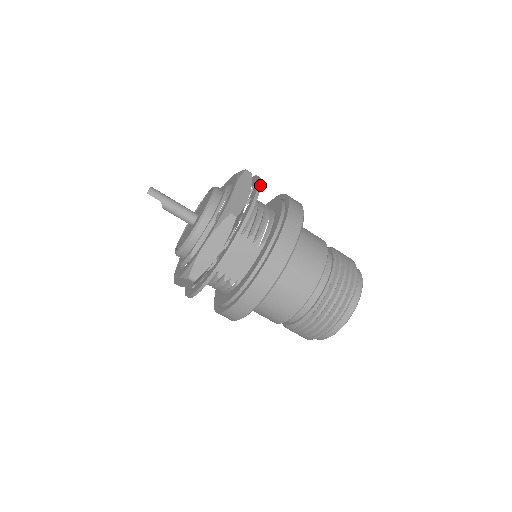
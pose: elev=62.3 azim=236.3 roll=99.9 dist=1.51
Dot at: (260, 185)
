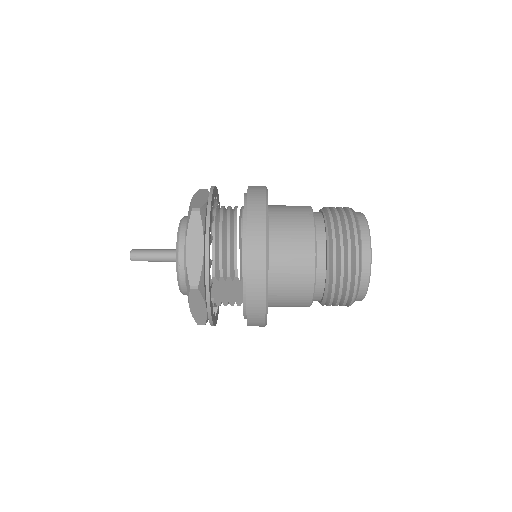
Dot at: (208, 232)
